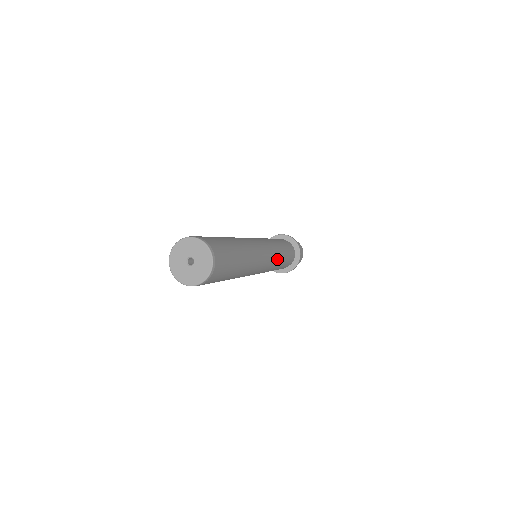
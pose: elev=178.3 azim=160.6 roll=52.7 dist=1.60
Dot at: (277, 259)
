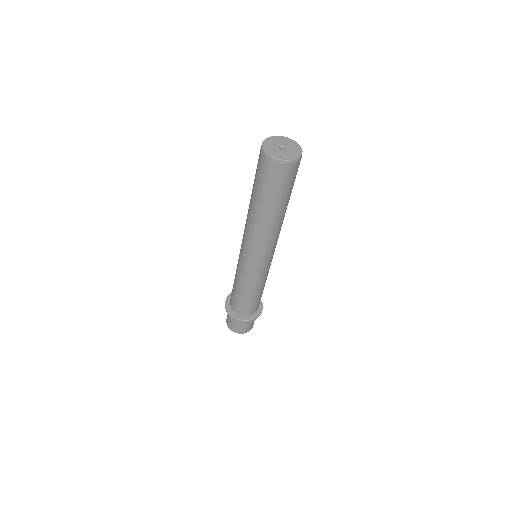
Dot at: occluded
